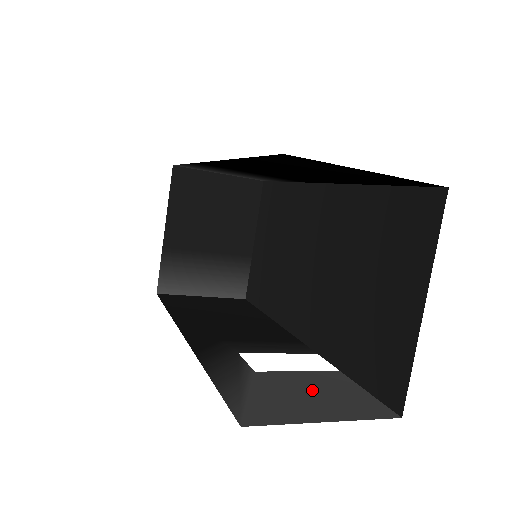
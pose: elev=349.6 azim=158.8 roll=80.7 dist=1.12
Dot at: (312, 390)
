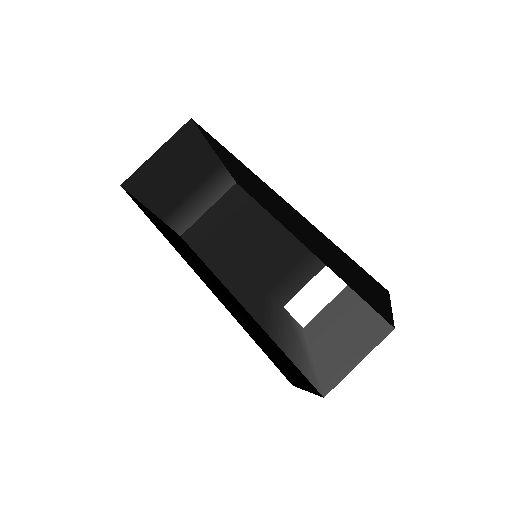
Dot at: (341, 329)
